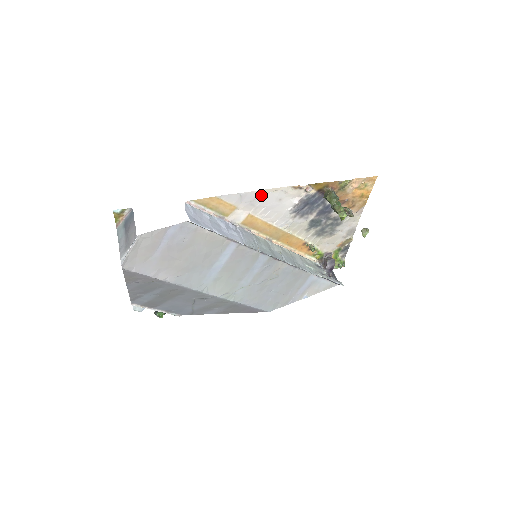
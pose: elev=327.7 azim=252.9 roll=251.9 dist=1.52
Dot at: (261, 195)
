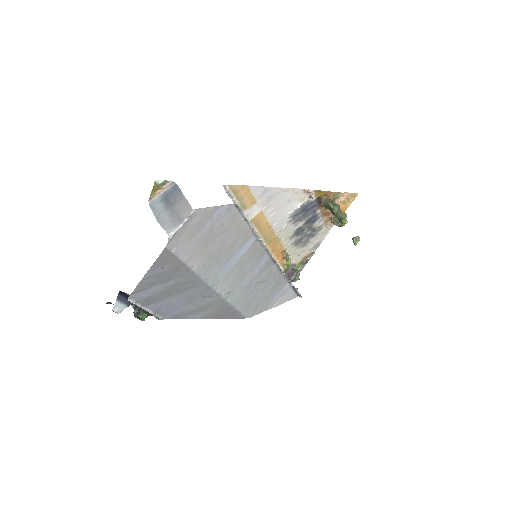
Dot at: (279, 193)
